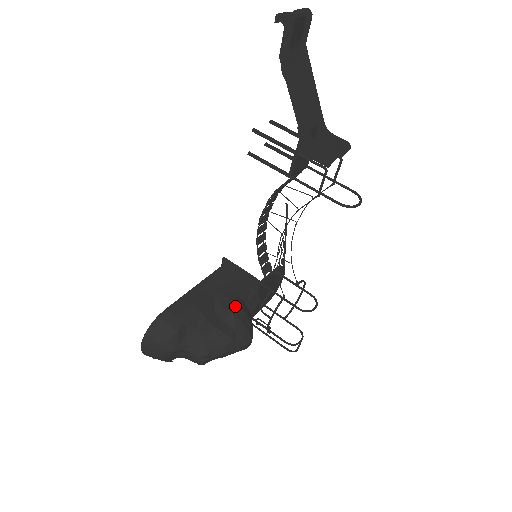
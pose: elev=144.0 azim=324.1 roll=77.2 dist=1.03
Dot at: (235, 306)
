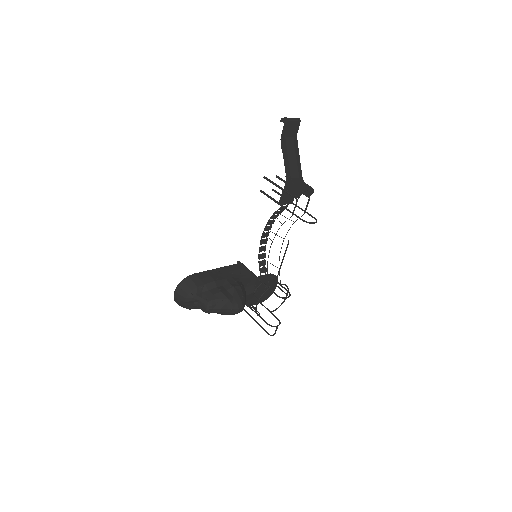
Dot at: (237, 285)
